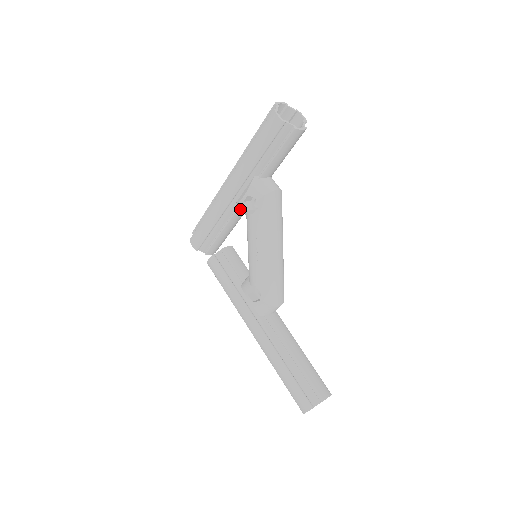
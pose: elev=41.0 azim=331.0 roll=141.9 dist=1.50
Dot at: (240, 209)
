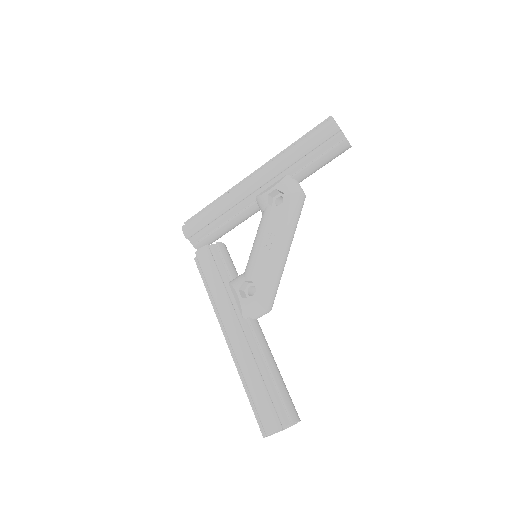
Dot at: (256, 205)
